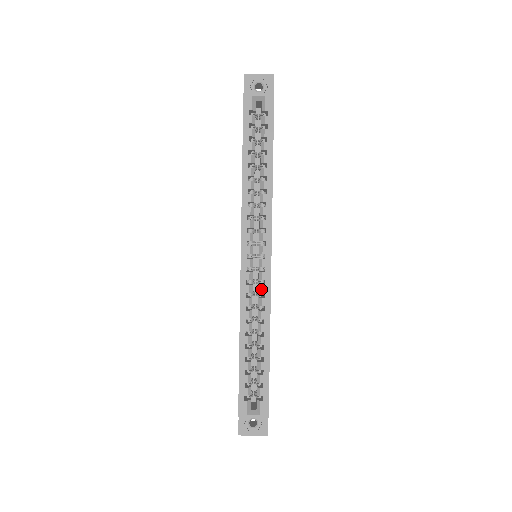
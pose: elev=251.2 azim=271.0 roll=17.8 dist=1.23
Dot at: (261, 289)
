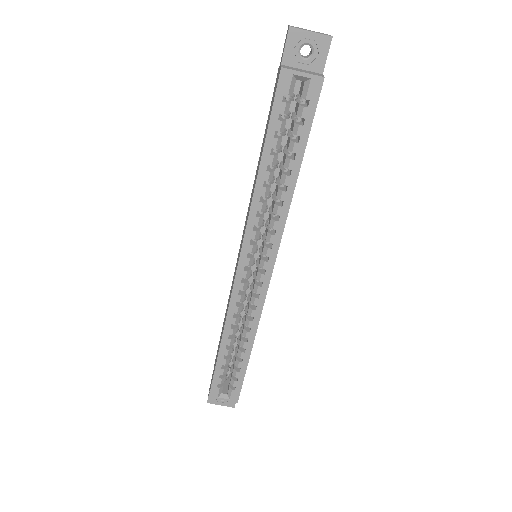
Dot at: (253, 301)
